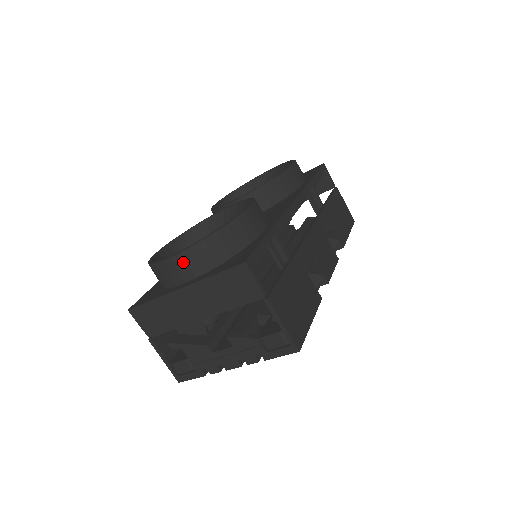
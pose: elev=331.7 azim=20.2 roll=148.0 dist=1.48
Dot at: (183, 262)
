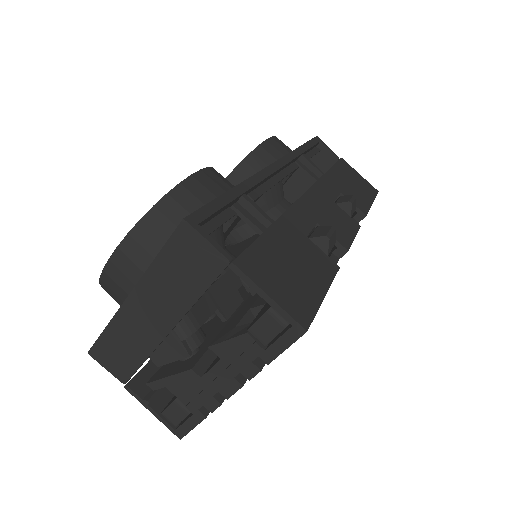
Dot at: (124, 260)
